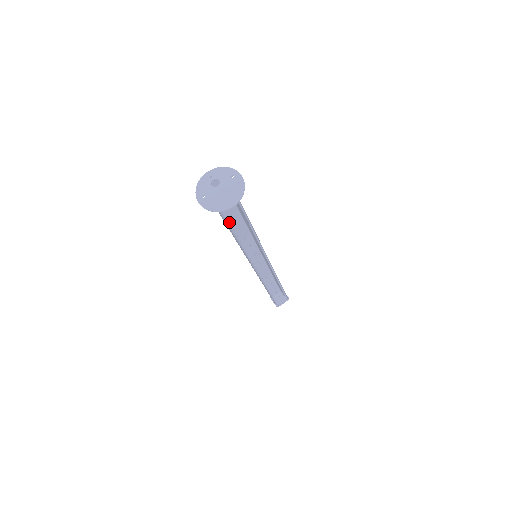
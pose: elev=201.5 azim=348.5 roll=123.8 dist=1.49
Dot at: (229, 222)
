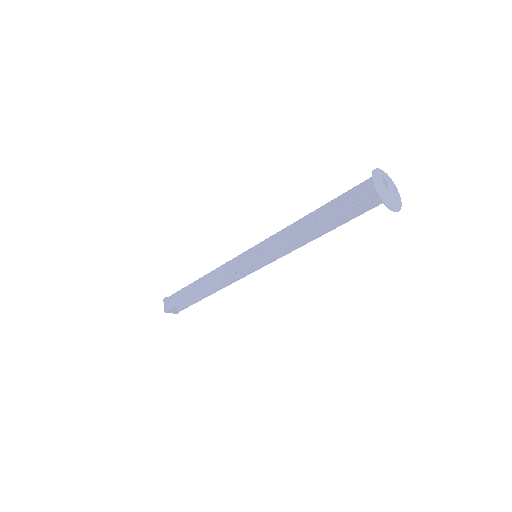
Dot at: (313, 214)
